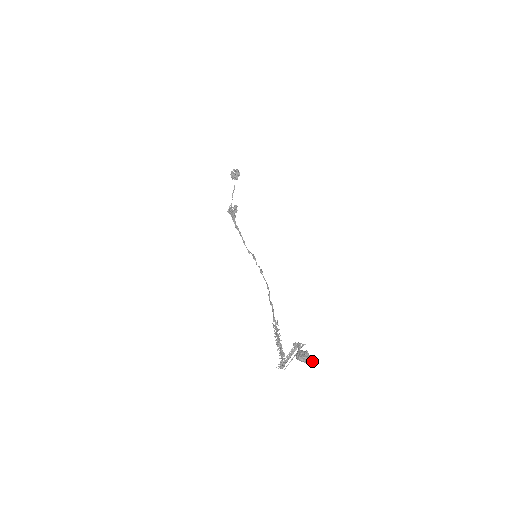
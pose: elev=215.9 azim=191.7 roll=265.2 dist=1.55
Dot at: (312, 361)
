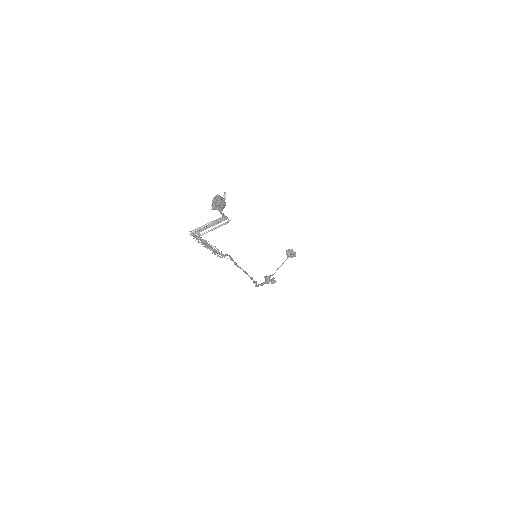
Dot at: (223, 202)
